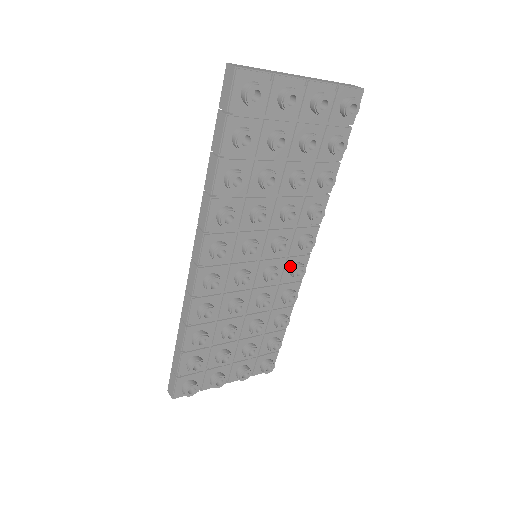
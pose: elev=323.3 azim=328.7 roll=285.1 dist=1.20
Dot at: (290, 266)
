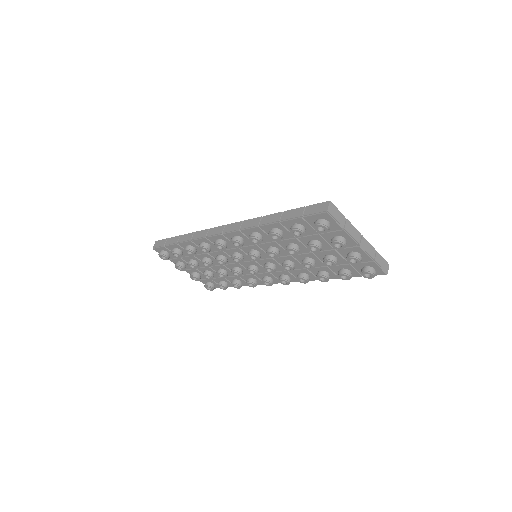
Dot at: (267, 275)
